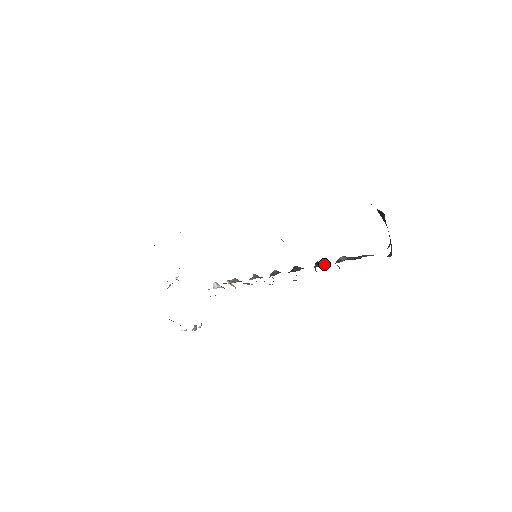
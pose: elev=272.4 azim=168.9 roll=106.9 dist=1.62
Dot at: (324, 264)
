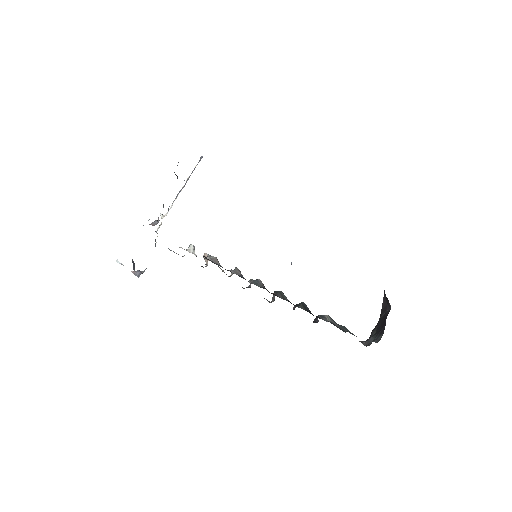
Dot at: (310, 311)
